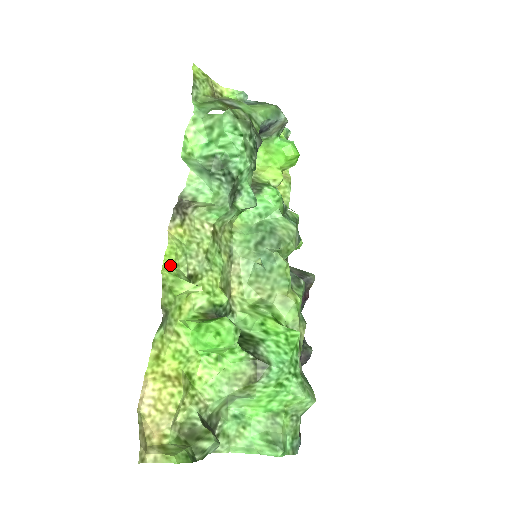
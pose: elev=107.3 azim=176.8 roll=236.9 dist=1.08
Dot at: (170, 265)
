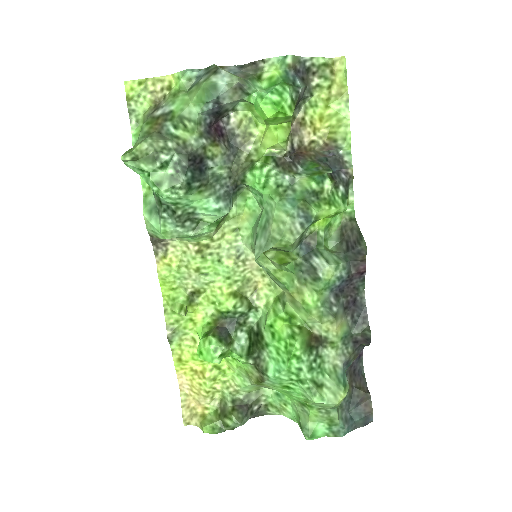
Dot at: (169, 291)
